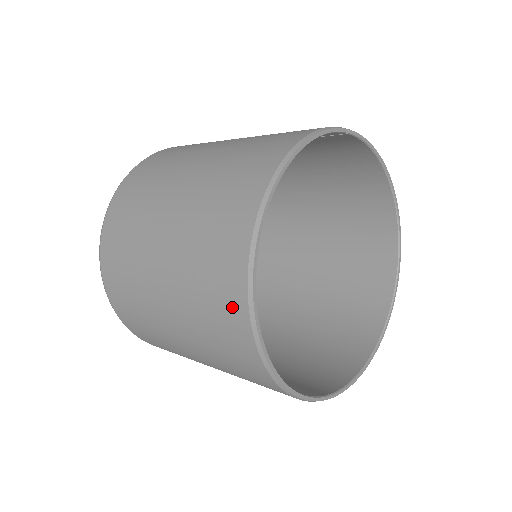
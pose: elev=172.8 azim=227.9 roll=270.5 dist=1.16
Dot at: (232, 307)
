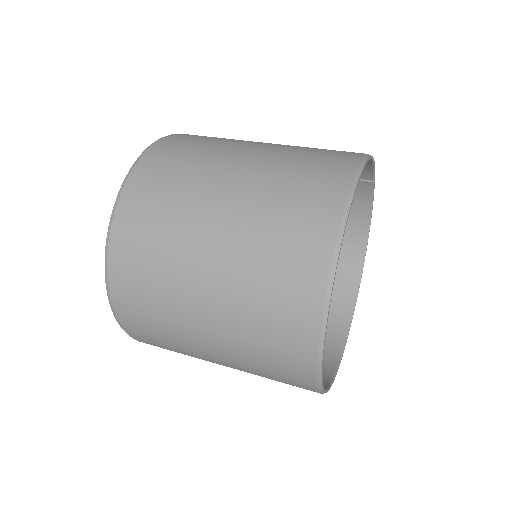
Dot at: (316, 235)
